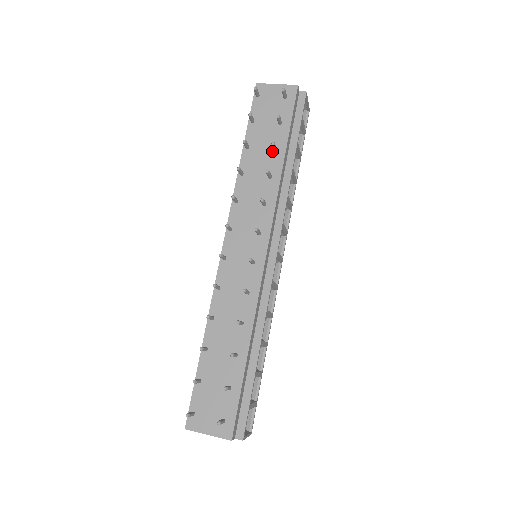
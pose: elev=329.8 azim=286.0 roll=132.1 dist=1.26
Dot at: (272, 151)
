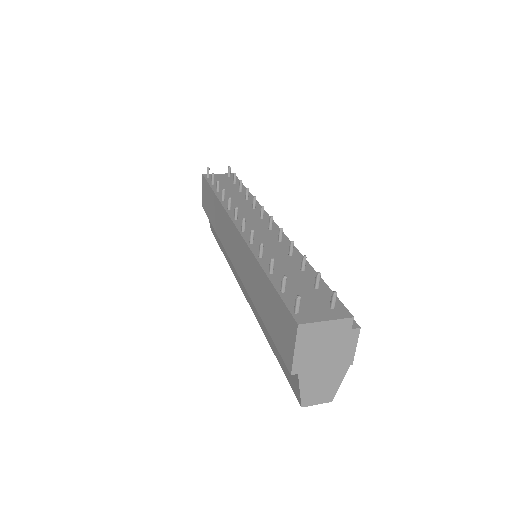
Dot at: (238, 192)
